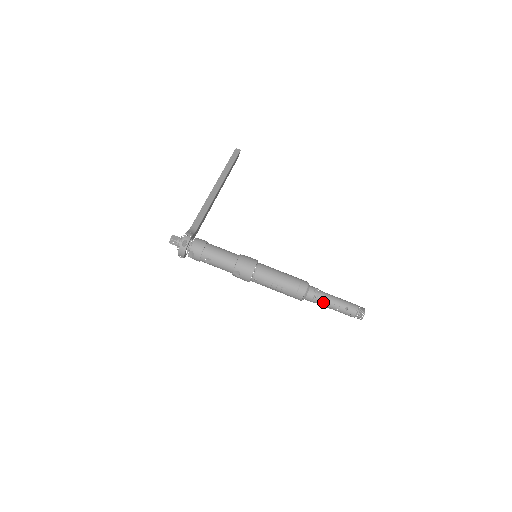
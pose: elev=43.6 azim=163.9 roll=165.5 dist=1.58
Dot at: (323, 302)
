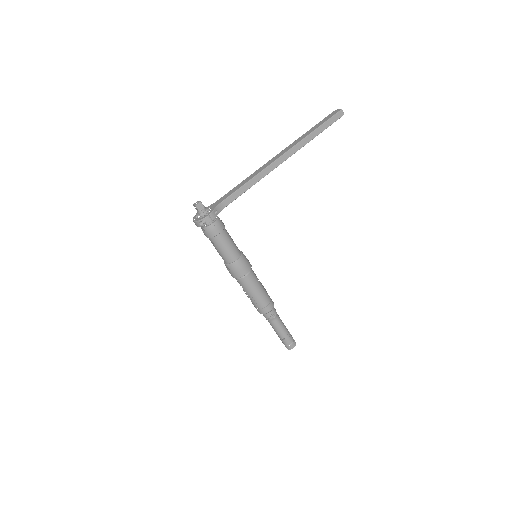
Dot at: (271, 324)
